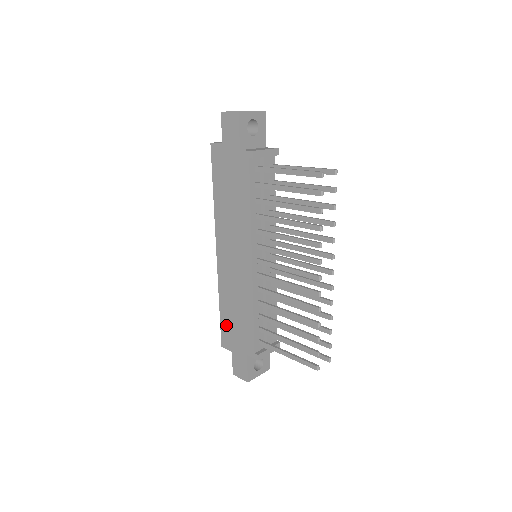
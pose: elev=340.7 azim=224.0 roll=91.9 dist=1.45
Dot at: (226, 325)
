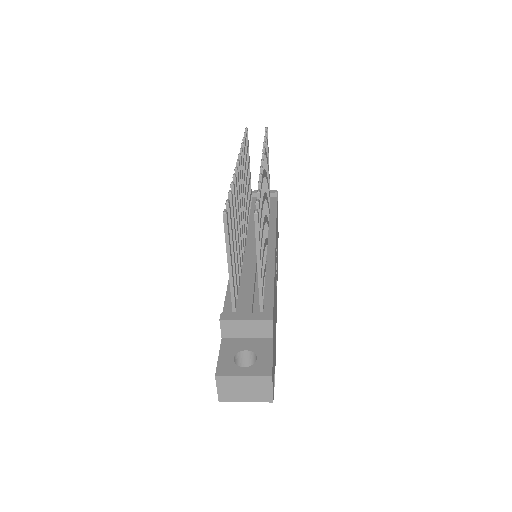
Dot at: occluded
